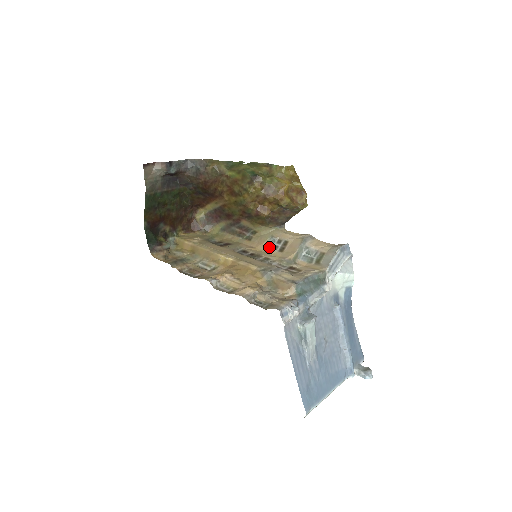
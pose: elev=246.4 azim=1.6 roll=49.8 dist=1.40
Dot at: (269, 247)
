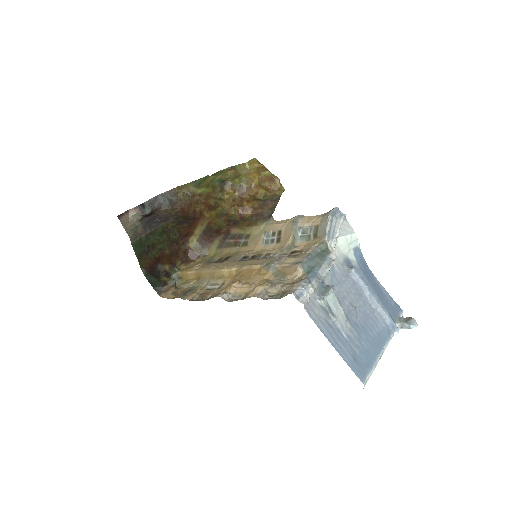
Dot at: (266, 243)
